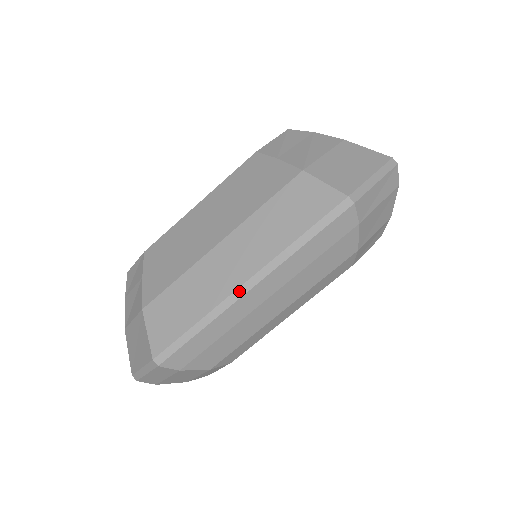
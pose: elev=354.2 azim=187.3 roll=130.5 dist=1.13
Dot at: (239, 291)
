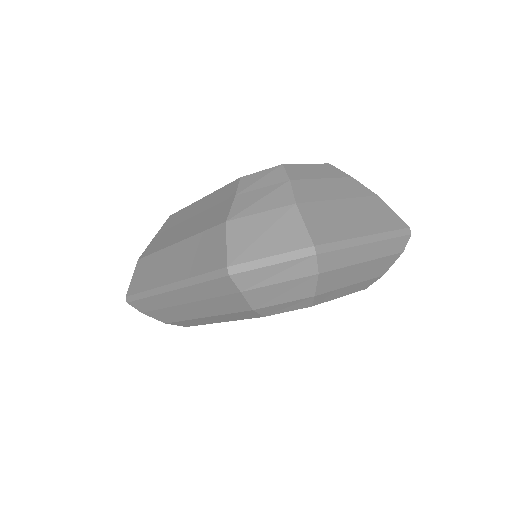
Dot at: (163, 288)
